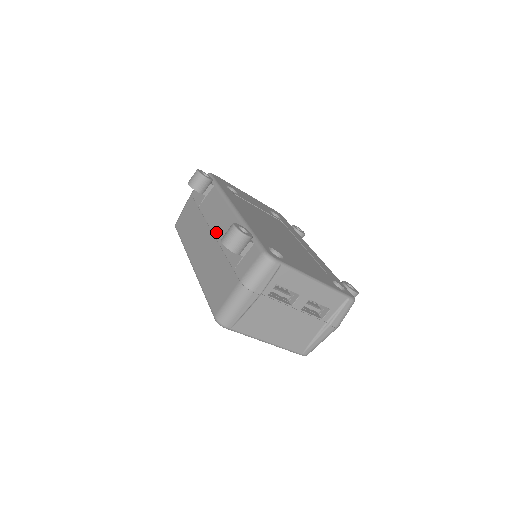
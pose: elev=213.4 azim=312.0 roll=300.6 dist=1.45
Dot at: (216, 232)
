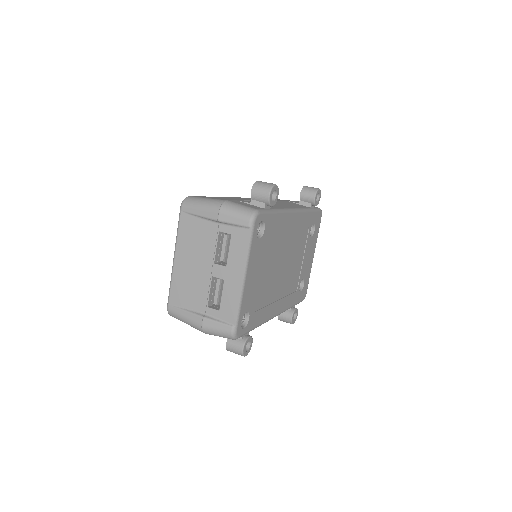
Dot at: occluded
